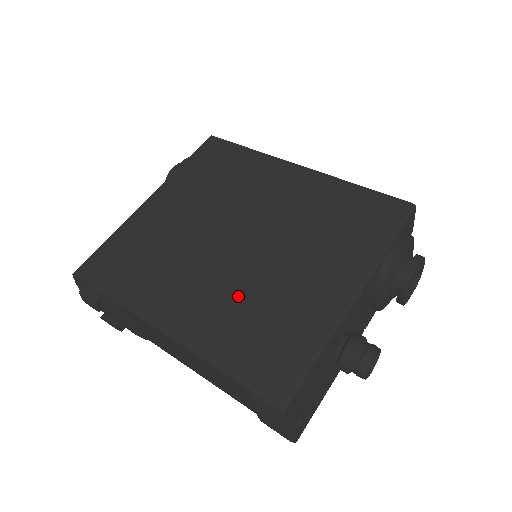
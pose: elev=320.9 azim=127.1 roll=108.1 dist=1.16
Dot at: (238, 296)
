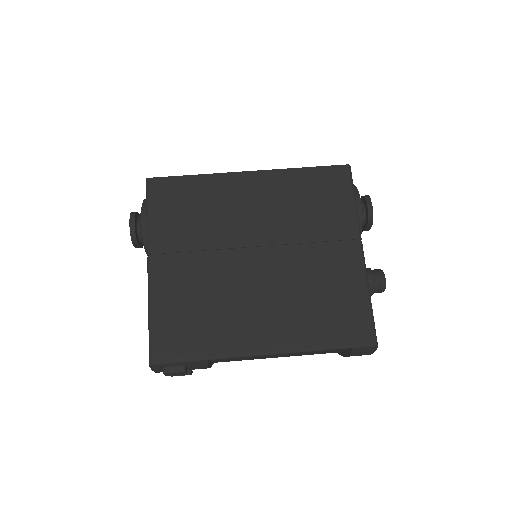
Dot at: (294, 298)
